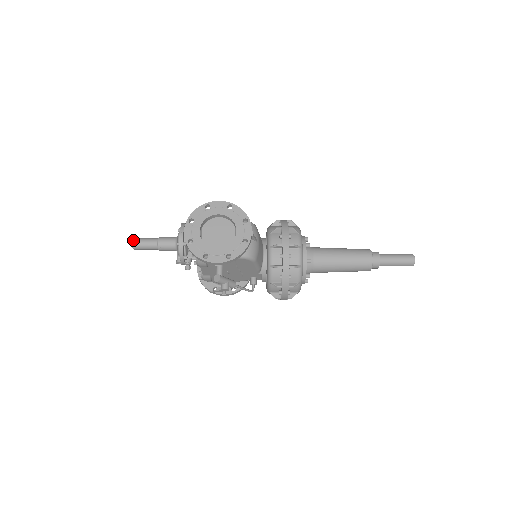
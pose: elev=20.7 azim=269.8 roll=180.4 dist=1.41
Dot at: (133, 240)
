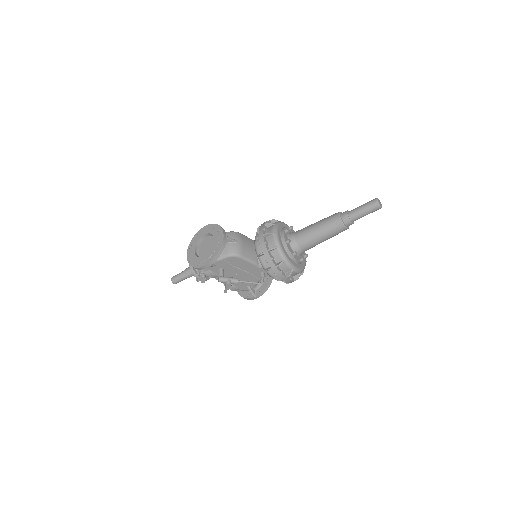
Dot at: (171, 278)
